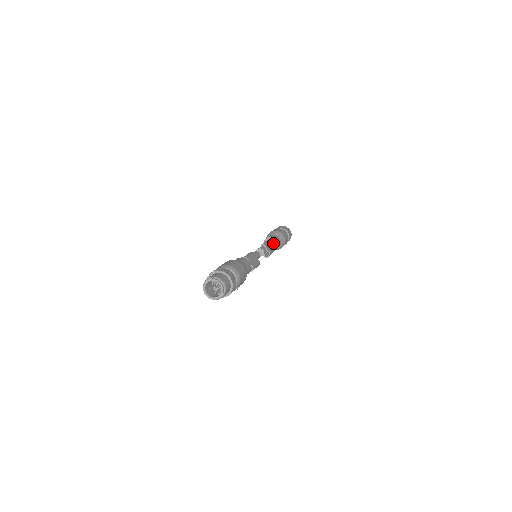
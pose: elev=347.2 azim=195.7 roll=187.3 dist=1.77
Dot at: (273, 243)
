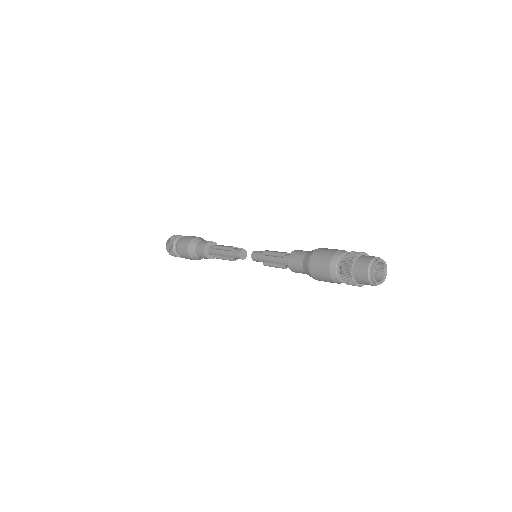
Dot at: occluded
